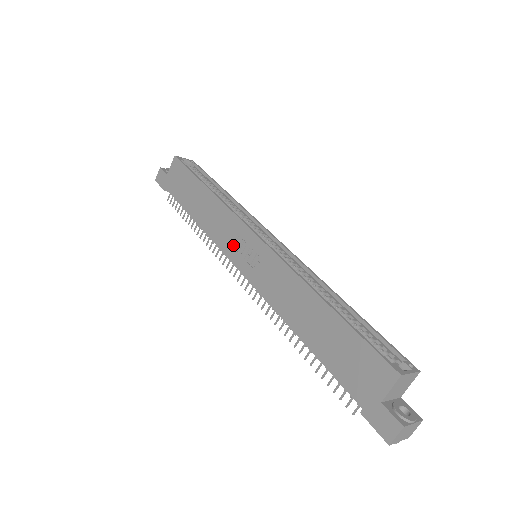
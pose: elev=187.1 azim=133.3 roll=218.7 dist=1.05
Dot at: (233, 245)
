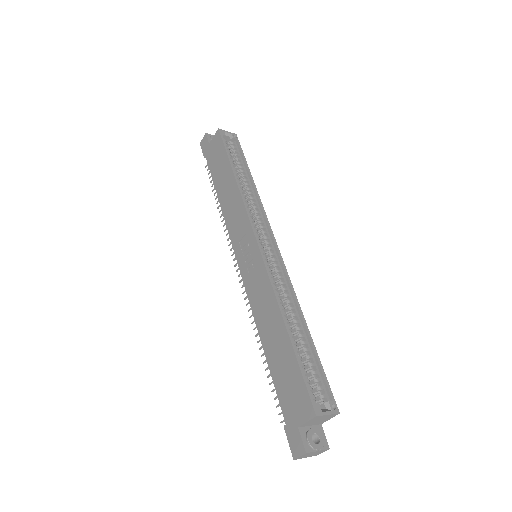
Dot at: (239, 240)
